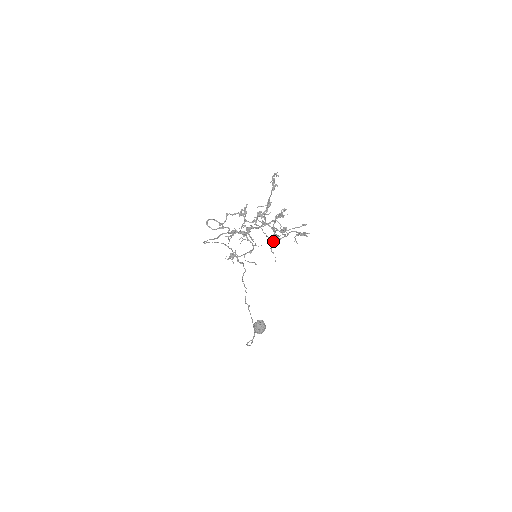
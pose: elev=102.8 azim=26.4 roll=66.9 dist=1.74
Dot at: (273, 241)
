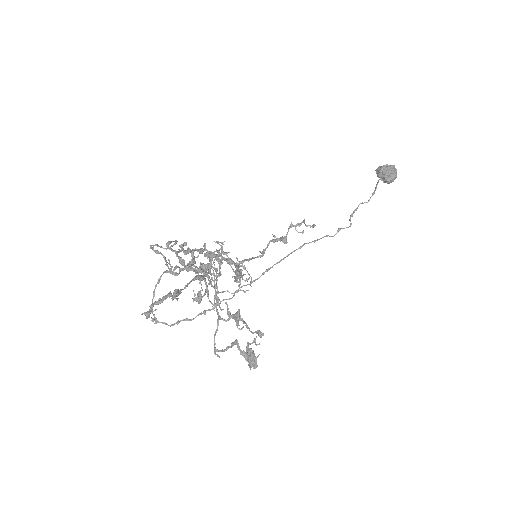
Dot at: (277, 240)
